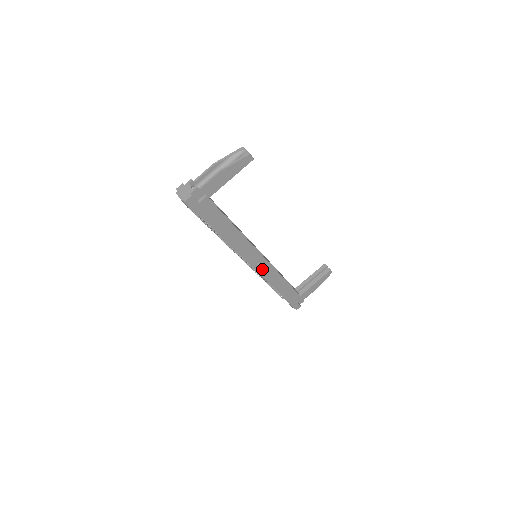
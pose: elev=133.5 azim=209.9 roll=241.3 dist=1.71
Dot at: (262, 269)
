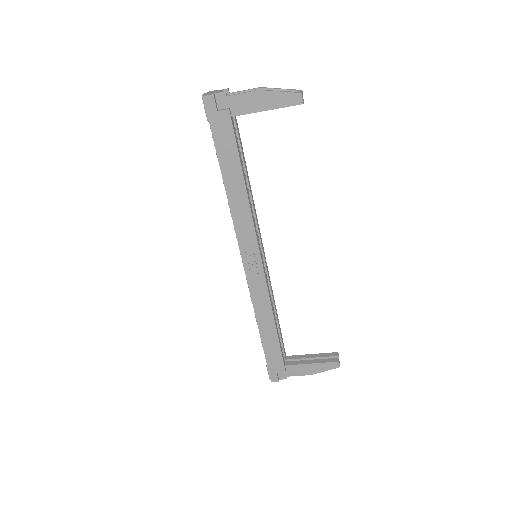
Dot at: (252, 275)
